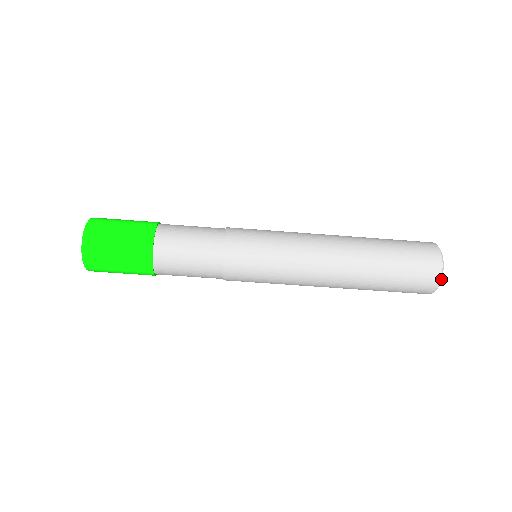
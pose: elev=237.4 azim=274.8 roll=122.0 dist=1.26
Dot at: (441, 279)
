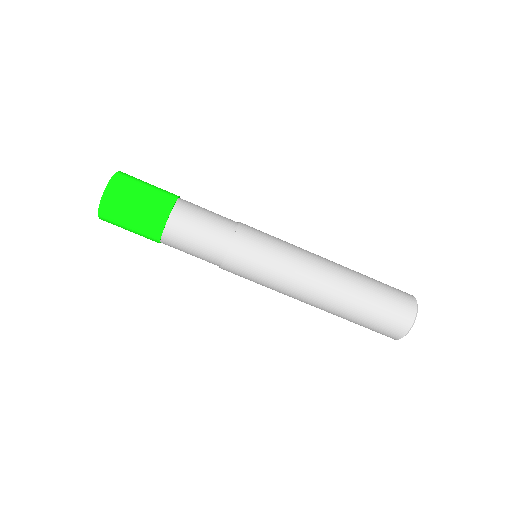
Dot at: (415, 319)
